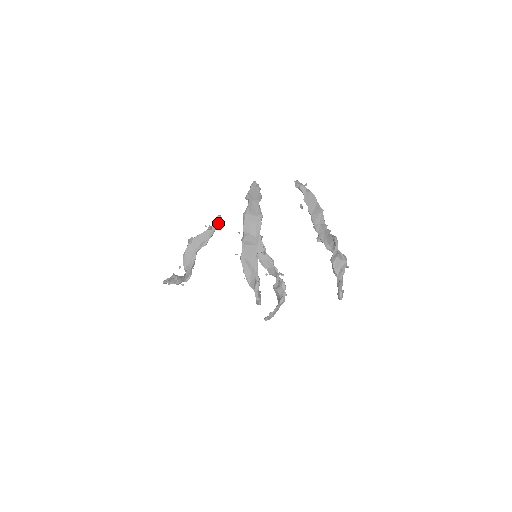
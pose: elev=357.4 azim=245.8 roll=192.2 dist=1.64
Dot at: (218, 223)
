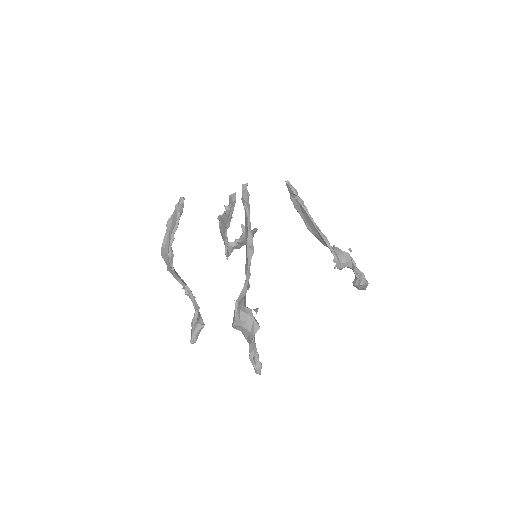
Dot at: (232, 204)
